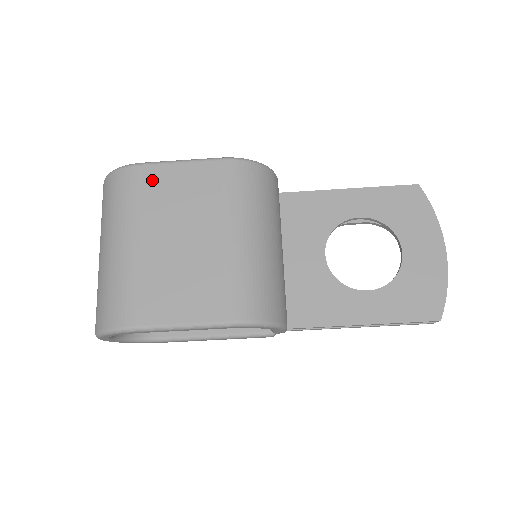
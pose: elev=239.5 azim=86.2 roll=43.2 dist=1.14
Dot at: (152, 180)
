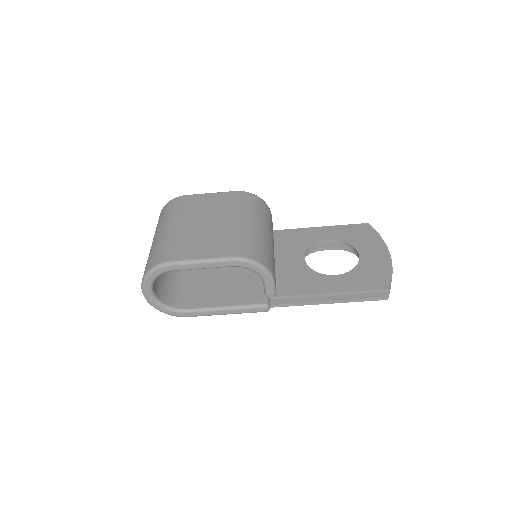
Dot at: (192, 201)
